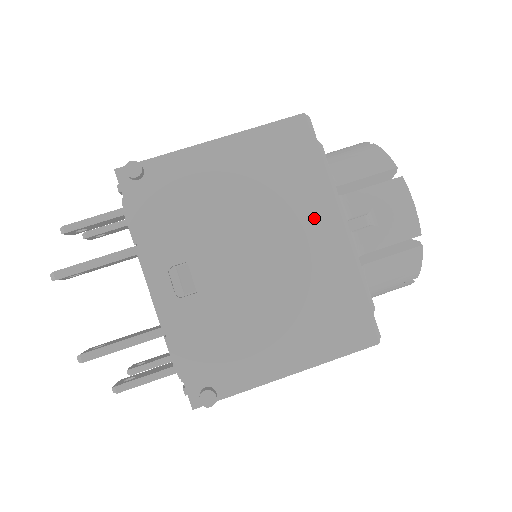
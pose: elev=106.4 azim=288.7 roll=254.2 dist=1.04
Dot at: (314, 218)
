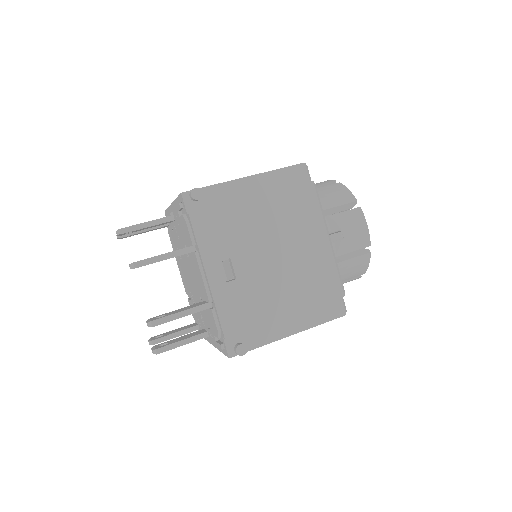
Dot at: (310, 232)
